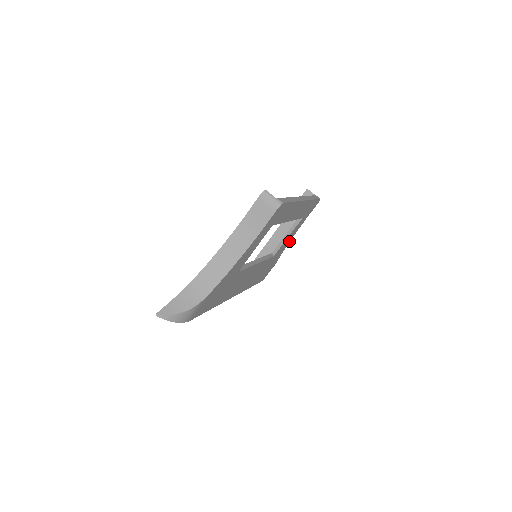
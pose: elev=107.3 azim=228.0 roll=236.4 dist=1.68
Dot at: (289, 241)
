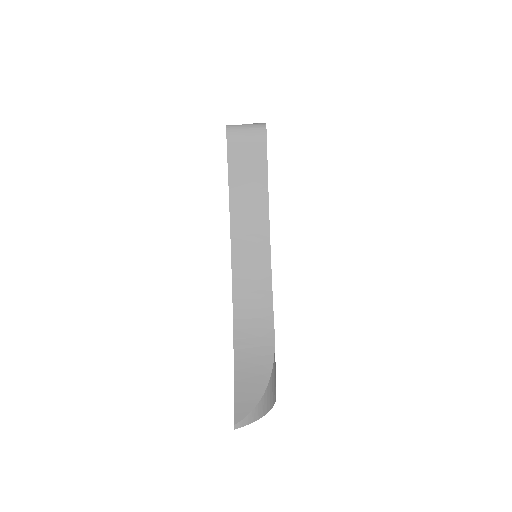
Dot at: occluded
